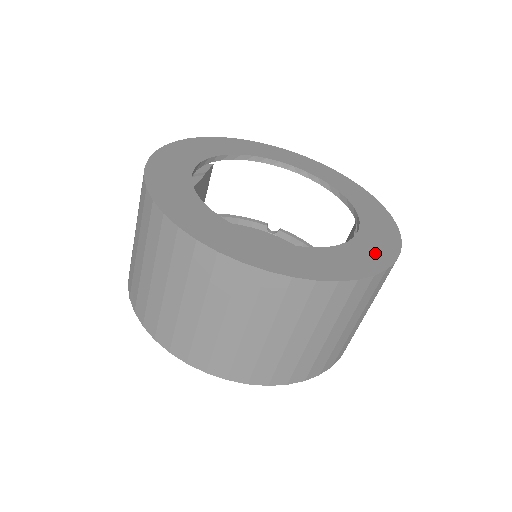
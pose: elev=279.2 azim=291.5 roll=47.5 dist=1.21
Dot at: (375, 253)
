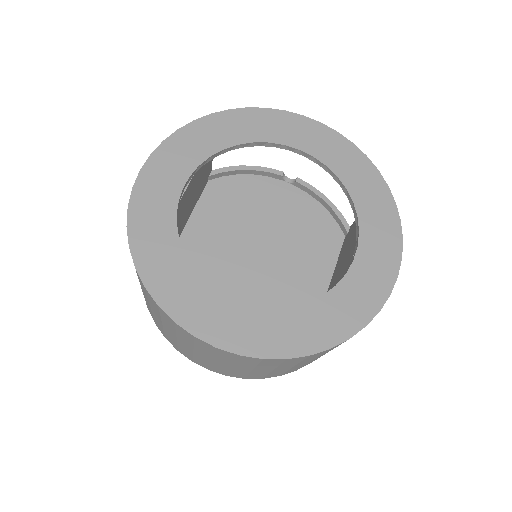
Dot at: (361, 300)
